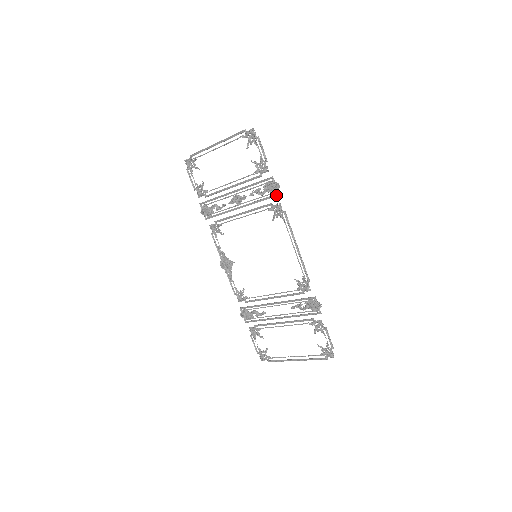
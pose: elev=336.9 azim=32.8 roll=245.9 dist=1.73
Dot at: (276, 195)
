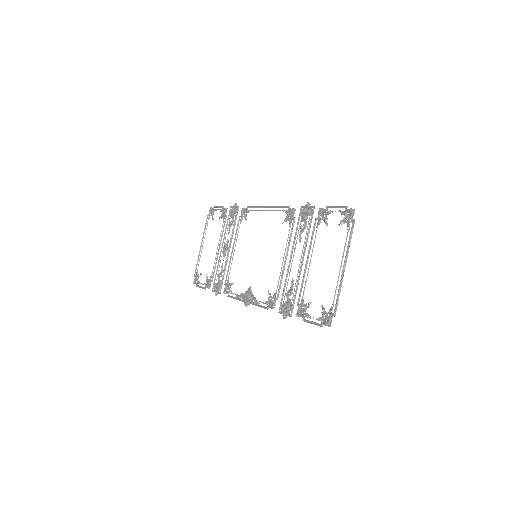
Dot at: (238, 209)
